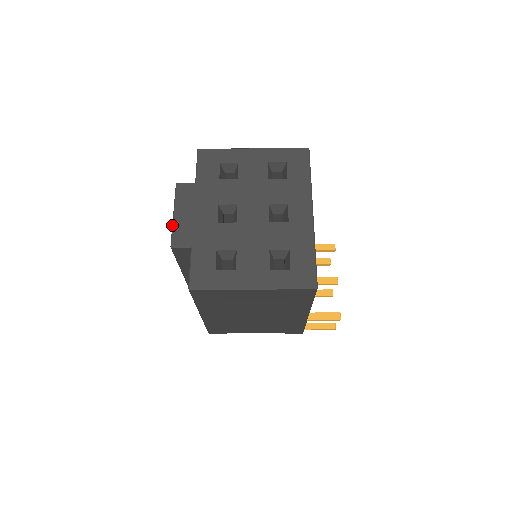
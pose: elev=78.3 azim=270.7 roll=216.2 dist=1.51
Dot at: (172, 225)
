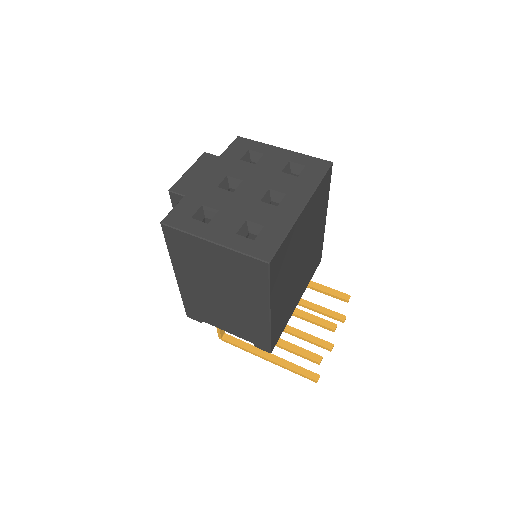
Dot at: (181, 177)
